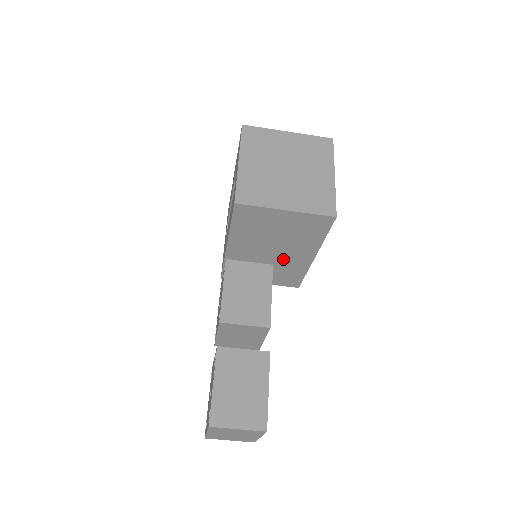
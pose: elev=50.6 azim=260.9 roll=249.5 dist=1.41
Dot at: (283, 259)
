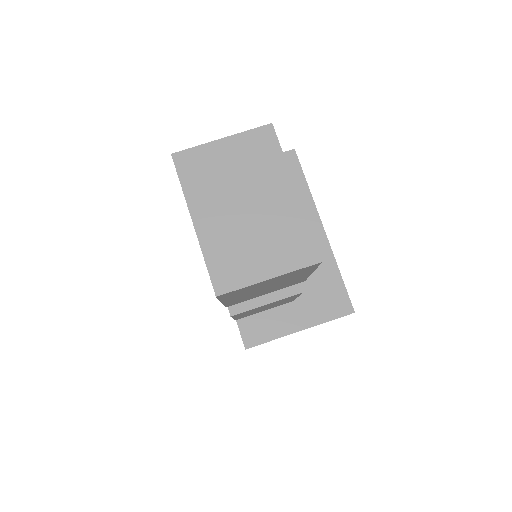
Dot at: occluded
